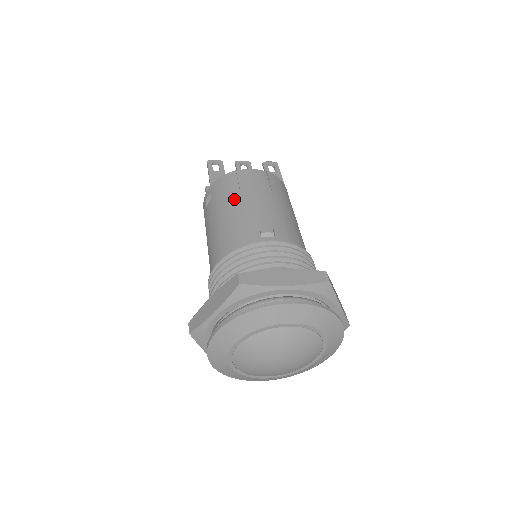
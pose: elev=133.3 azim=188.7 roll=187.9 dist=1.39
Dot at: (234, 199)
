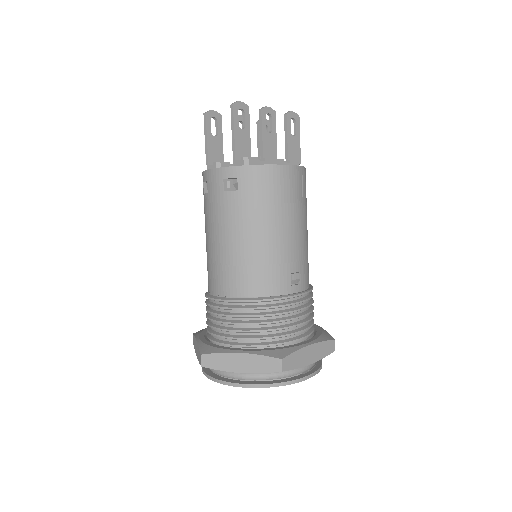
Dot at: (271, 218)
